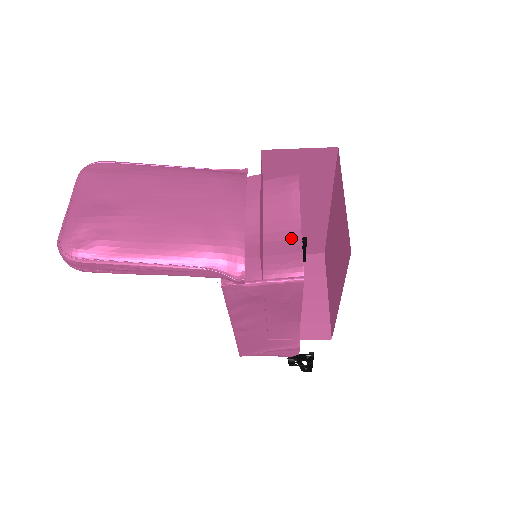
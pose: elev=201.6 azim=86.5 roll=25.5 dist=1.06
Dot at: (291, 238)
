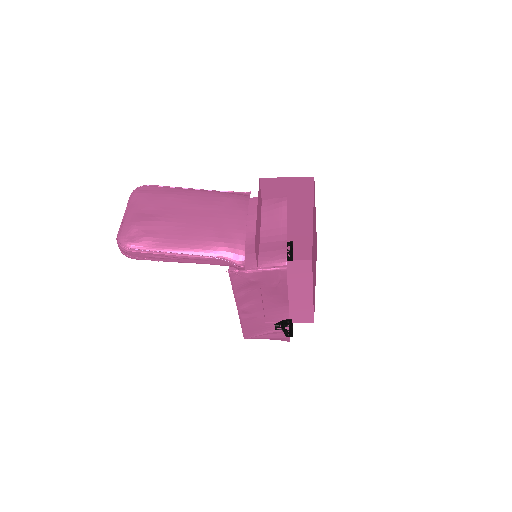
Dot at: (279, 240)
